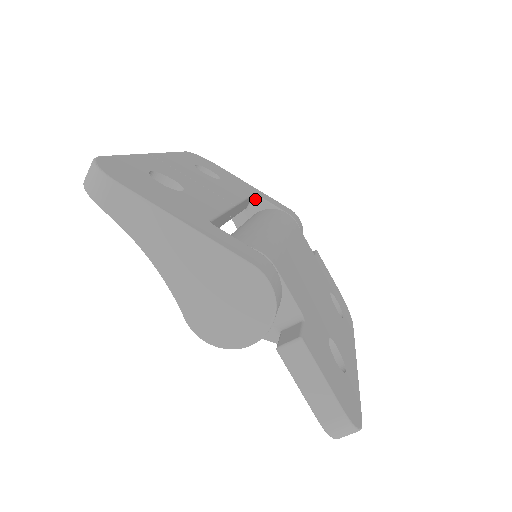
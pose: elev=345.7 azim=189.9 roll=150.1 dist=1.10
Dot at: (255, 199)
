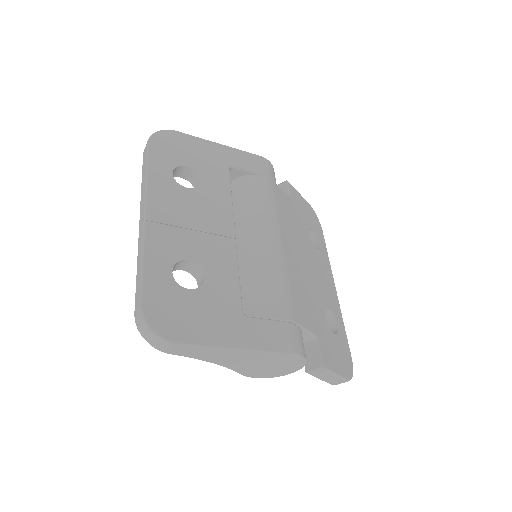
Dot at: (230, 170)
